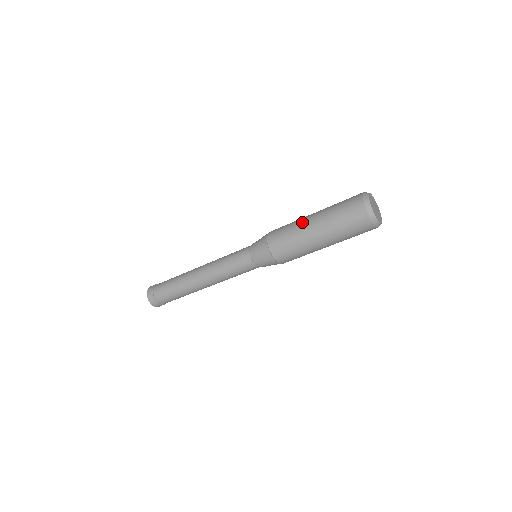
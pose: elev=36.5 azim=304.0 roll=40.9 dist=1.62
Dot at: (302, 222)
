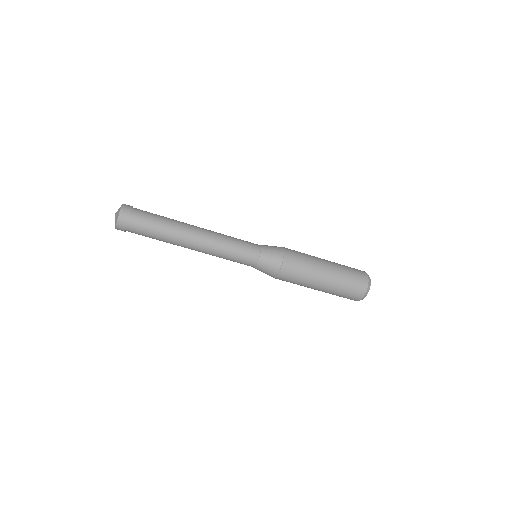
Dot at: (317, 257)
